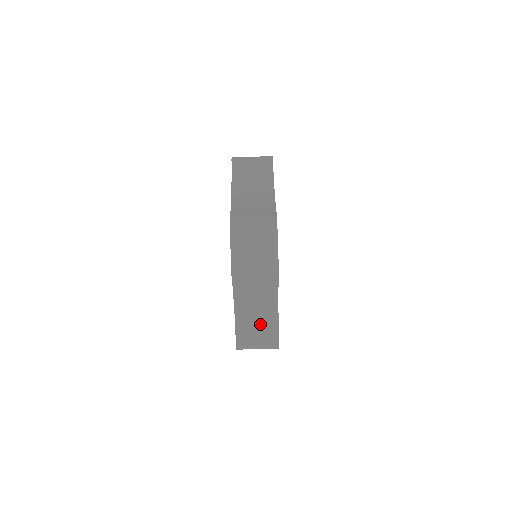
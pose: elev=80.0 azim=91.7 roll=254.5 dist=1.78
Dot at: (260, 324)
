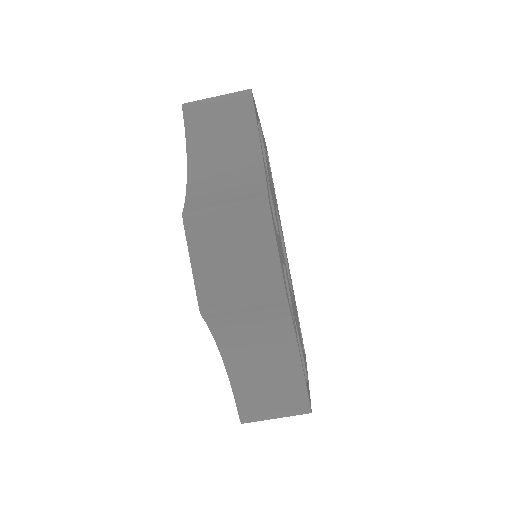
Dot at: (273, 381)
